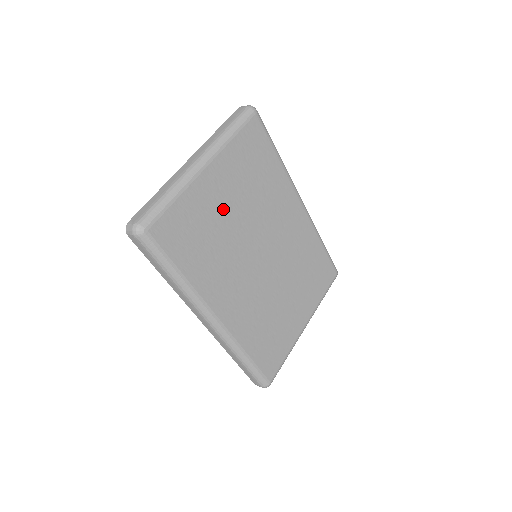
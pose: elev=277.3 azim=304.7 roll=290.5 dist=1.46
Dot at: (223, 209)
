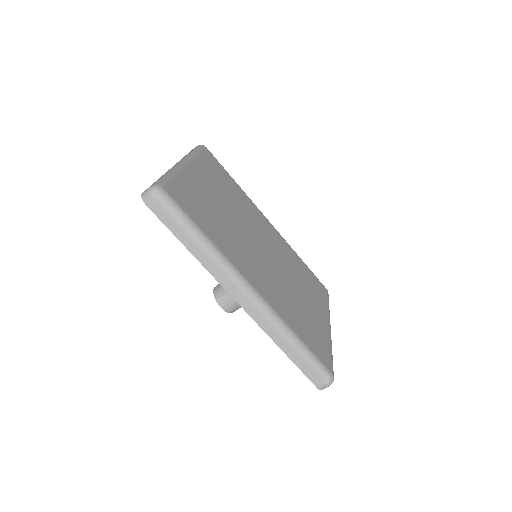
Dot at: (215, 200)
